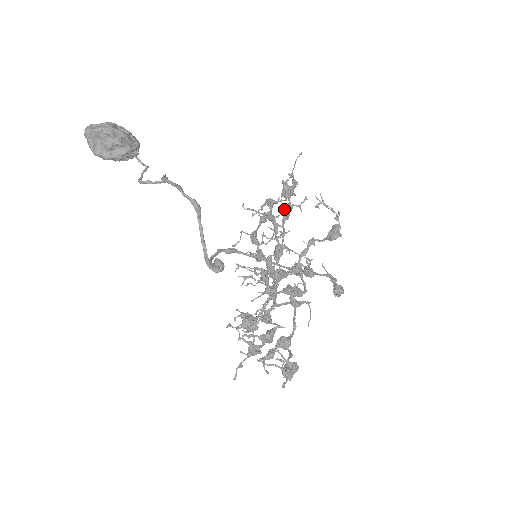
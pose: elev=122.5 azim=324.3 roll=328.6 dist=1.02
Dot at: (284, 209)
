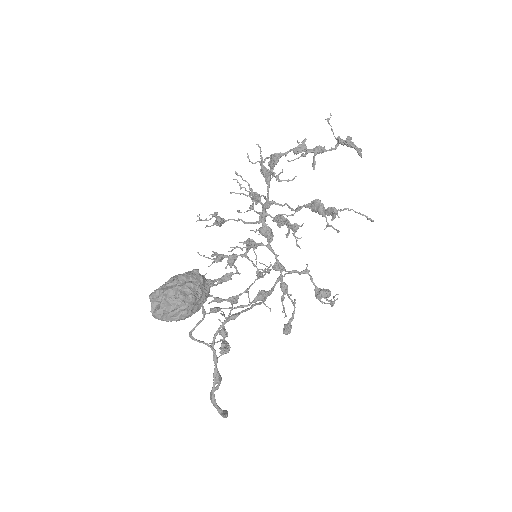
Dot at: (317, 205)
